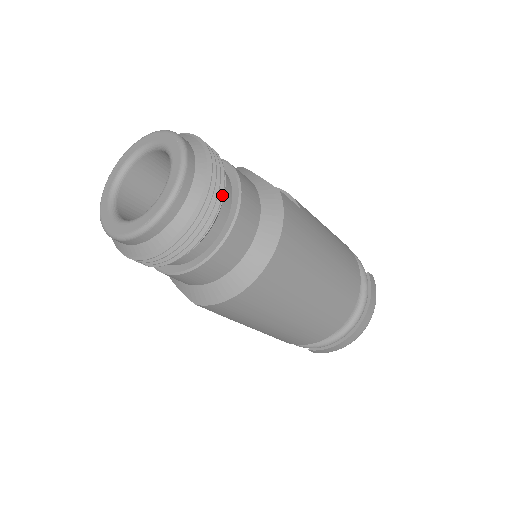
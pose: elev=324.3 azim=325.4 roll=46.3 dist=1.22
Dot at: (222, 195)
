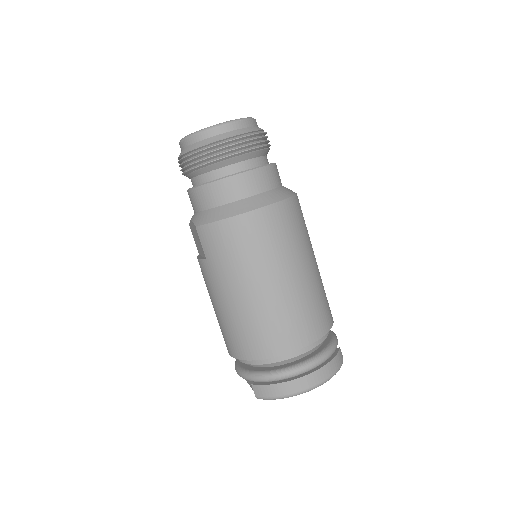
Dot at: (260, 146)
